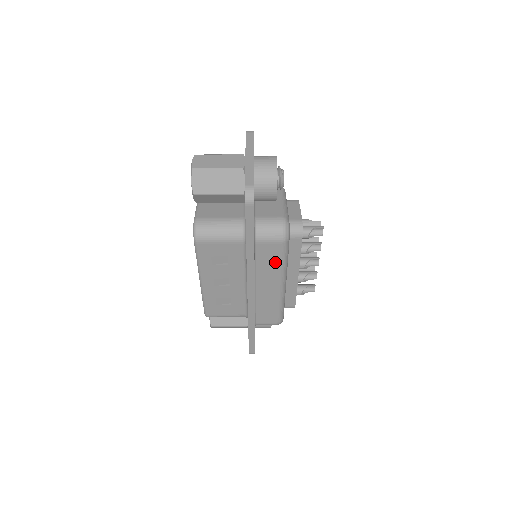
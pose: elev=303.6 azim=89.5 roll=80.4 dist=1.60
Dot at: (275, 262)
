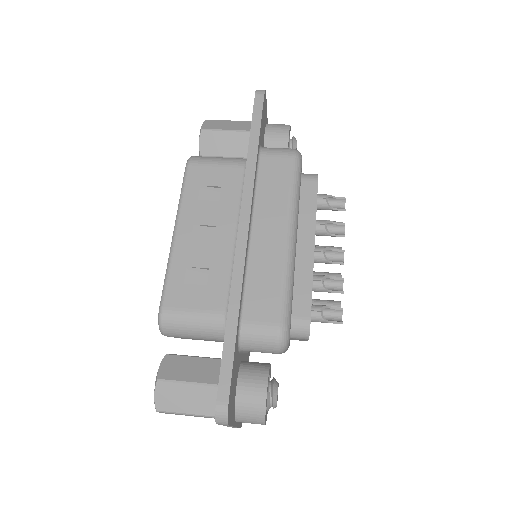
Dot at: (282, 187)
